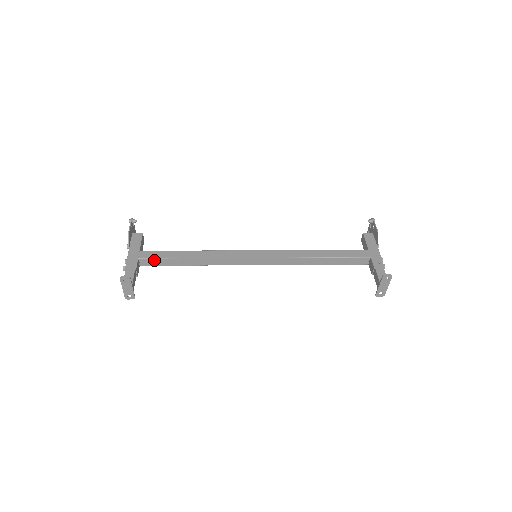
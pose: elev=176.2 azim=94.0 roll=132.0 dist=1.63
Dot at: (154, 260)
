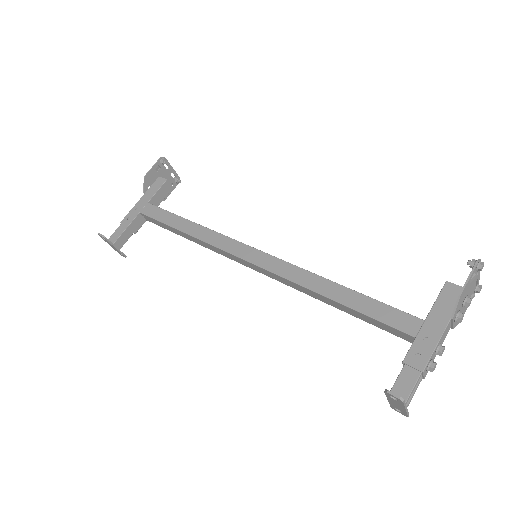
Dot at: (153, 219)
